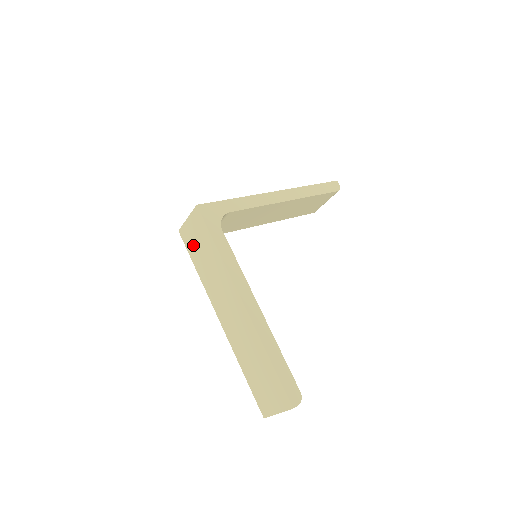
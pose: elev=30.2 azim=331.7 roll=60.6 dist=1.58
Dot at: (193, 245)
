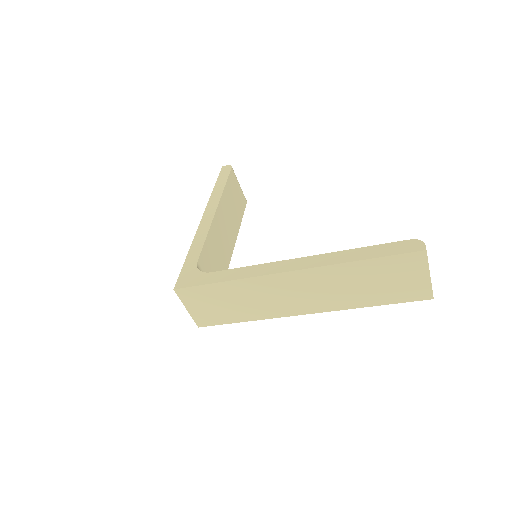
Dot at: (216, 314)
